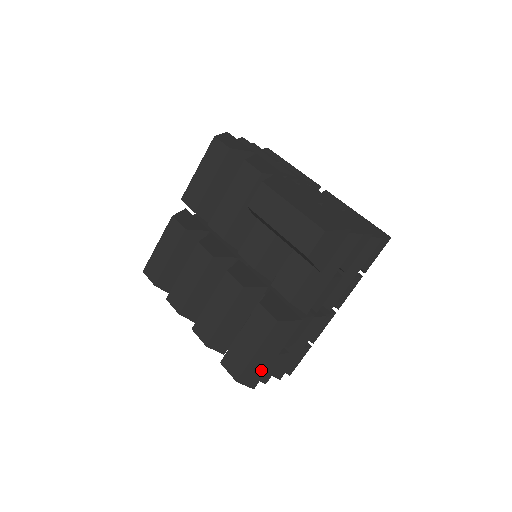
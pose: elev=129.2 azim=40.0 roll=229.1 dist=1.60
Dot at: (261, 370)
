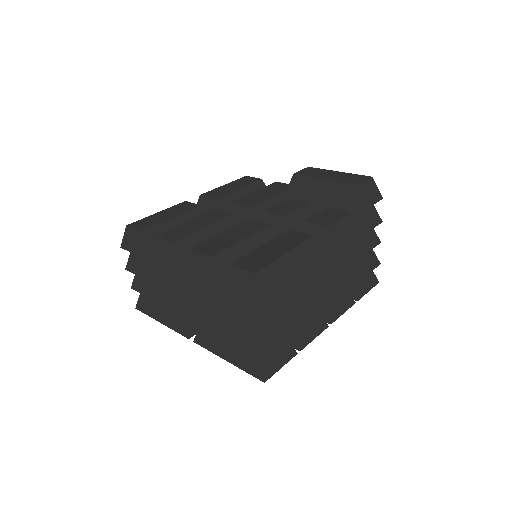
Dot at: (278, 286)
